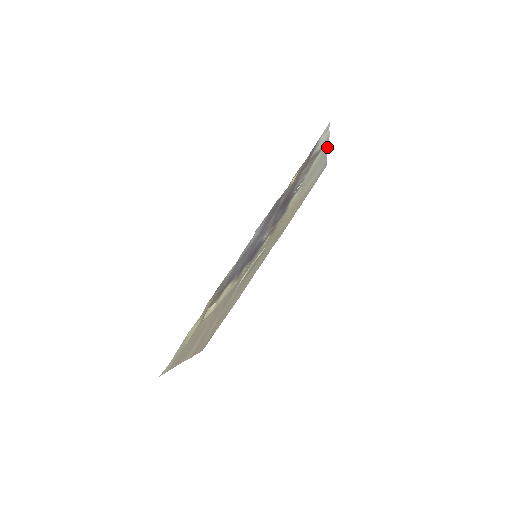
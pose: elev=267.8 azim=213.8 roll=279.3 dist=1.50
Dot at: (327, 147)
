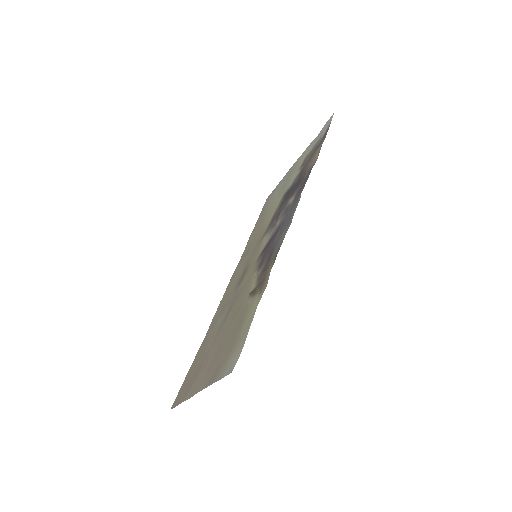
Dot at: (298, 158)
